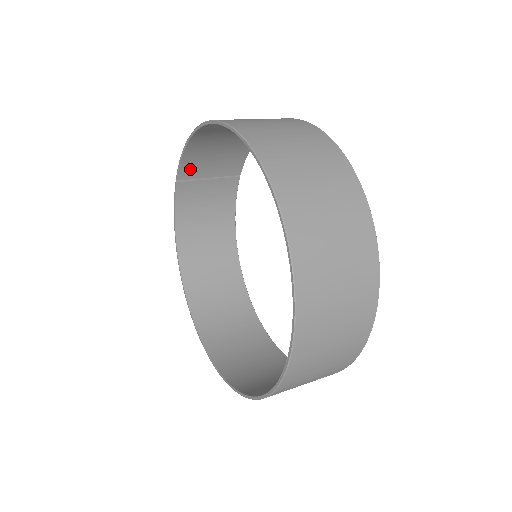
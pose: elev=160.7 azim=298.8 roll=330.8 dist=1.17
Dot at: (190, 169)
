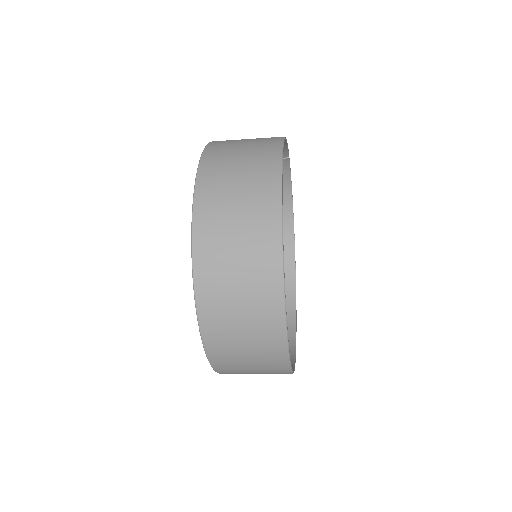
Dot at: occluded
